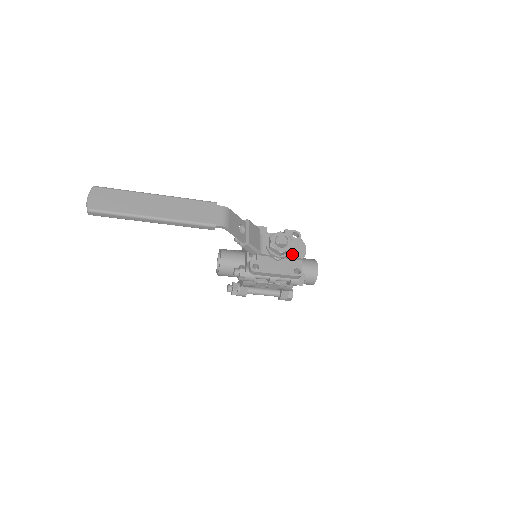
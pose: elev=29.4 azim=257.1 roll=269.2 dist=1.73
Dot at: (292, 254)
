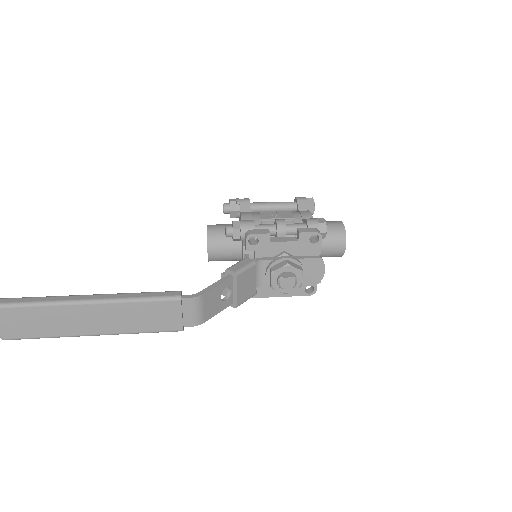
Dot at: (303, 280)
